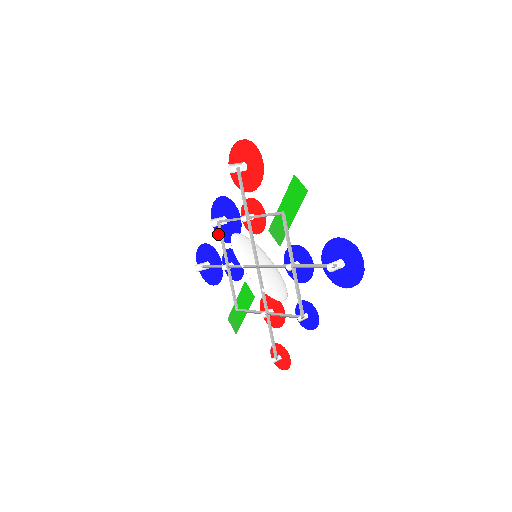
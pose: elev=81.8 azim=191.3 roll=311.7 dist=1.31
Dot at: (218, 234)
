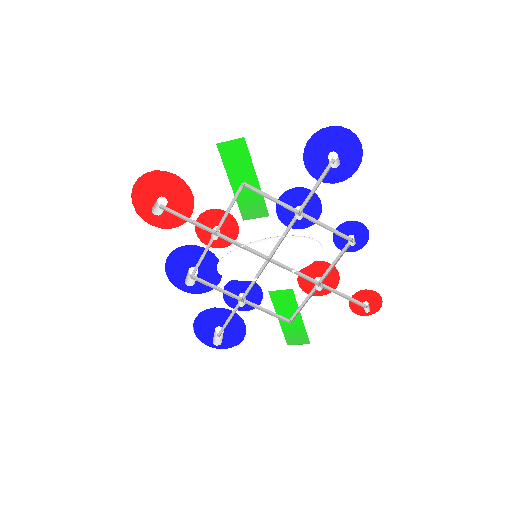
Dot at: (200, 292)
